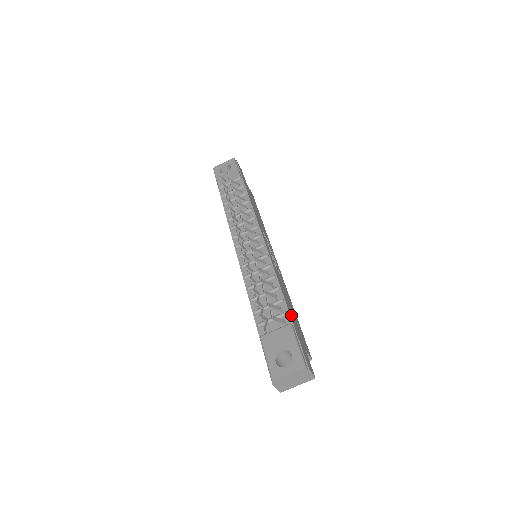
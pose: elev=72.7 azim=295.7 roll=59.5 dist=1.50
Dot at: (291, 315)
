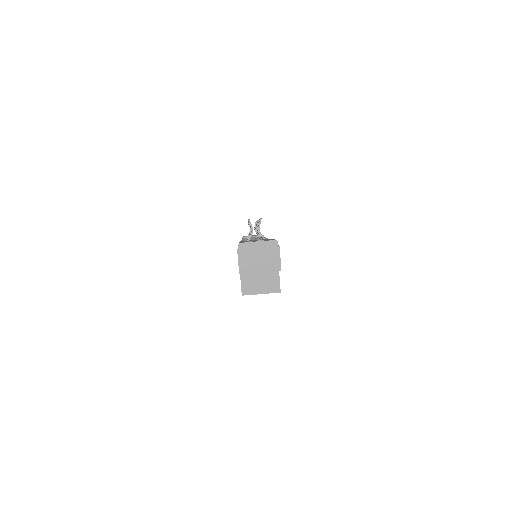
Dot at: occluded
